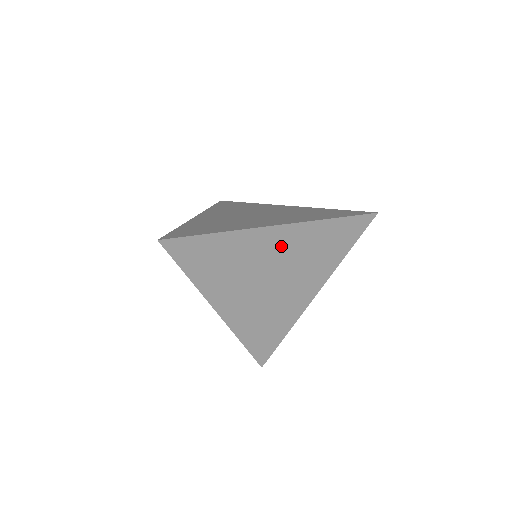
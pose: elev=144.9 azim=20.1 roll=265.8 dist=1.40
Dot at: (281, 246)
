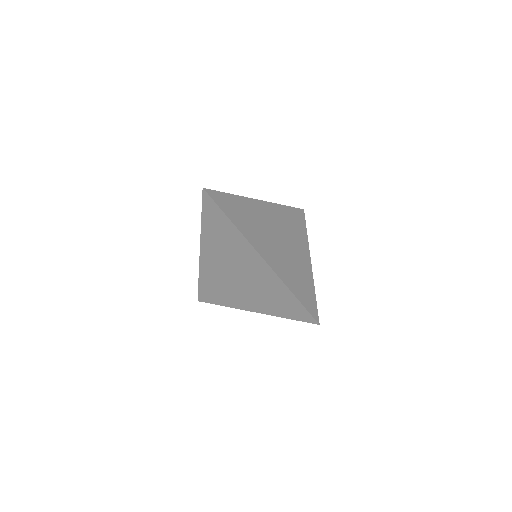
Dot at: (256, 268)
